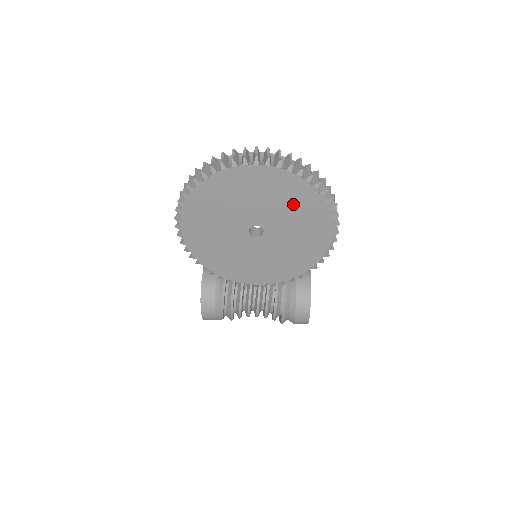
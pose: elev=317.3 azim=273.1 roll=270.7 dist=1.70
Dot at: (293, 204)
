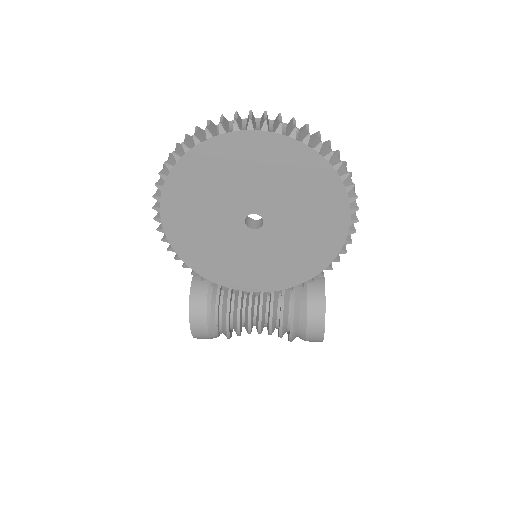
Dot at: (299, 183)
